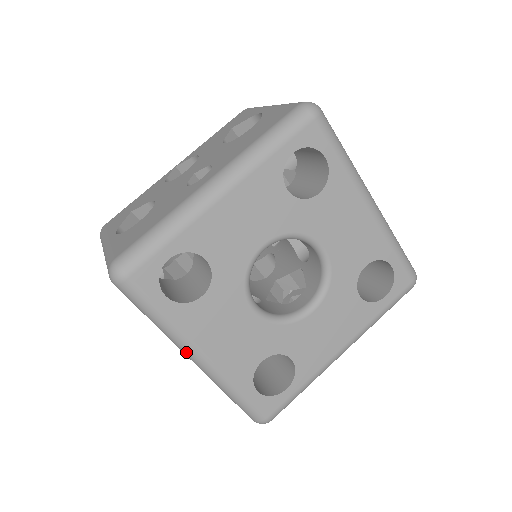
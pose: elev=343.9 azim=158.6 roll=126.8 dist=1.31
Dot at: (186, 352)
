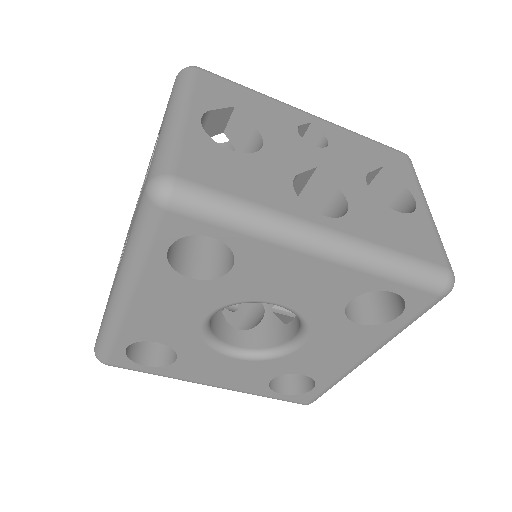
Dot at: occluded
